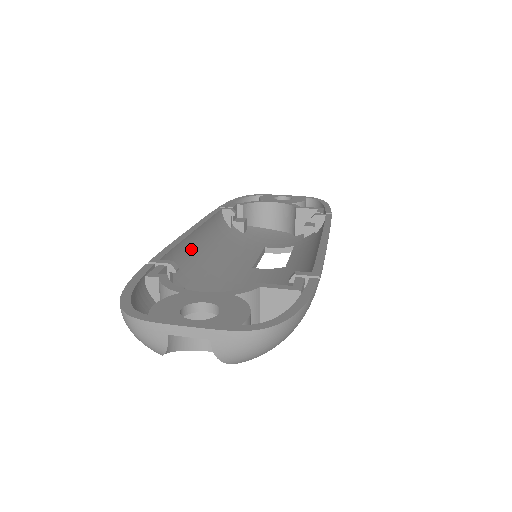
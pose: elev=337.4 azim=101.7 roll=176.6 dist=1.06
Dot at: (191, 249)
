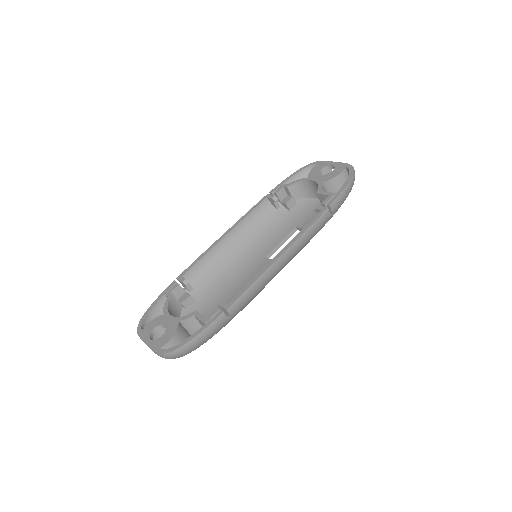
Dot at: (220, 252)
